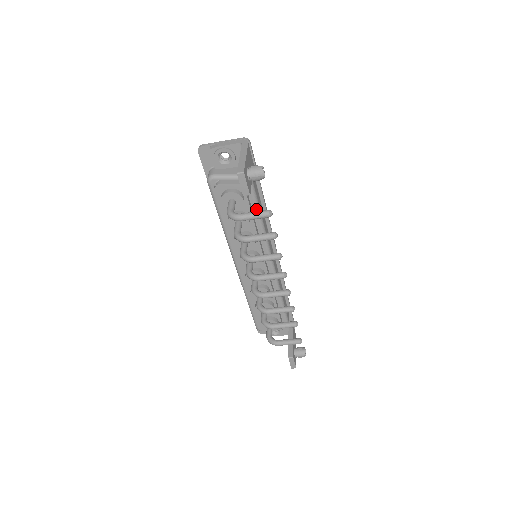
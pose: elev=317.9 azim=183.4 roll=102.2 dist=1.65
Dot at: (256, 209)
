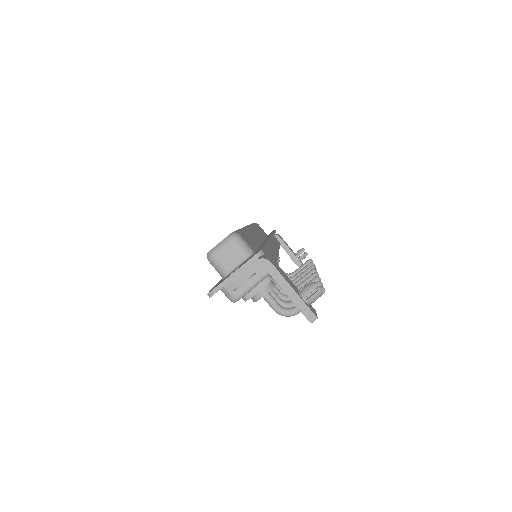
Dot at: occluded
